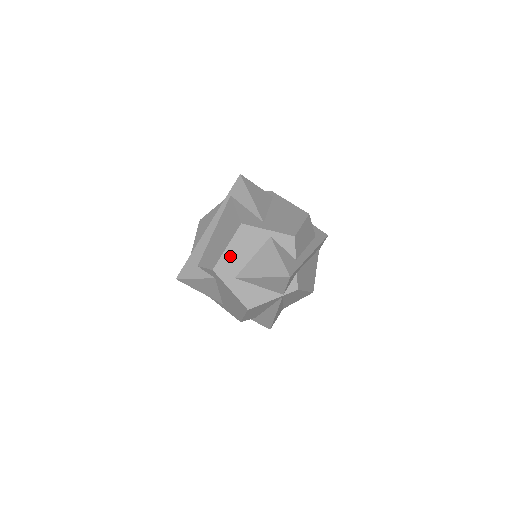
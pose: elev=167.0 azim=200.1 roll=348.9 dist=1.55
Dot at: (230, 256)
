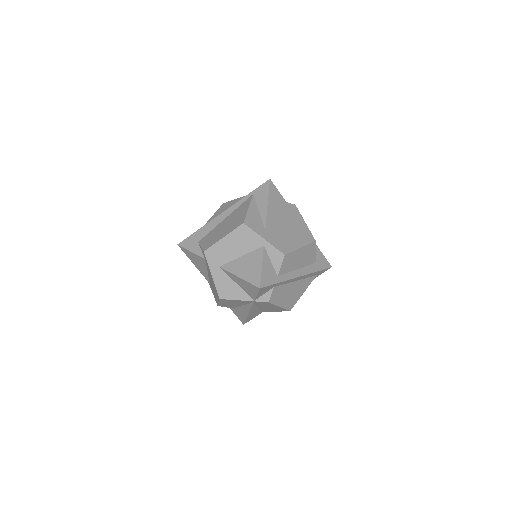
Dot at: (223, 246)
